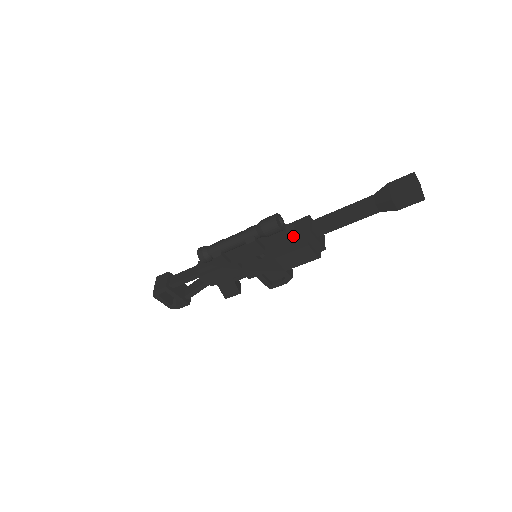
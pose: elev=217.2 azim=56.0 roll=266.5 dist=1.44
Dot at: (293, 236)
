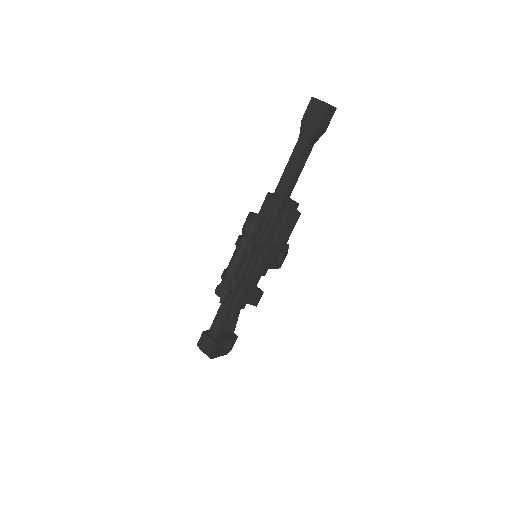
Dot at: (274, 216)
